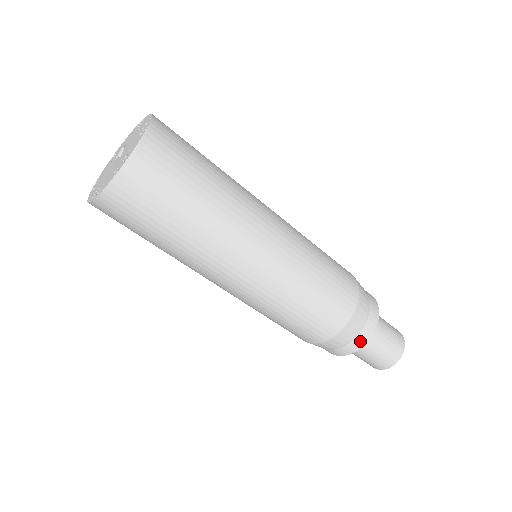
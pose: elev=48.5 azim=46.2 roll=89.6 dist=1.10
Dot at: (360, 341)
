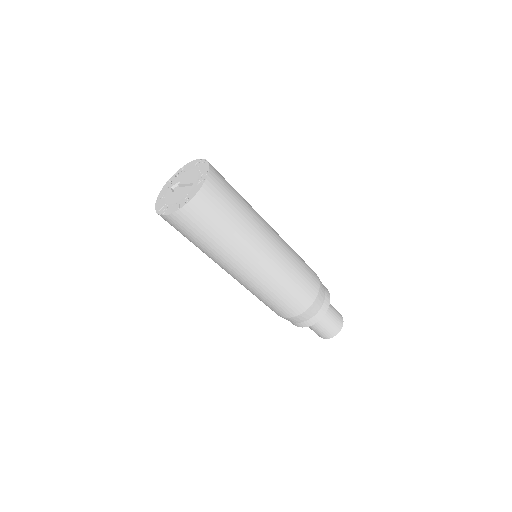
Dot at: (327, 303)
